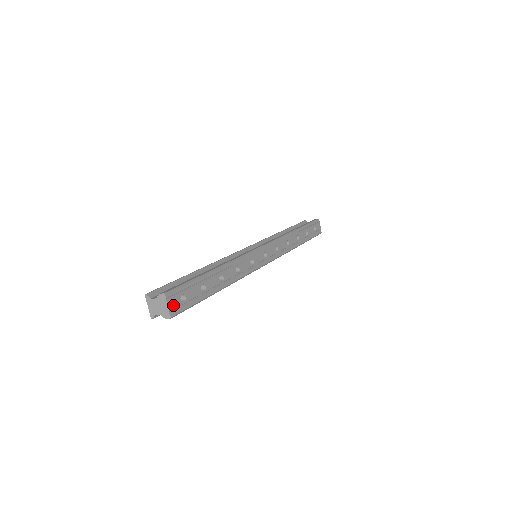
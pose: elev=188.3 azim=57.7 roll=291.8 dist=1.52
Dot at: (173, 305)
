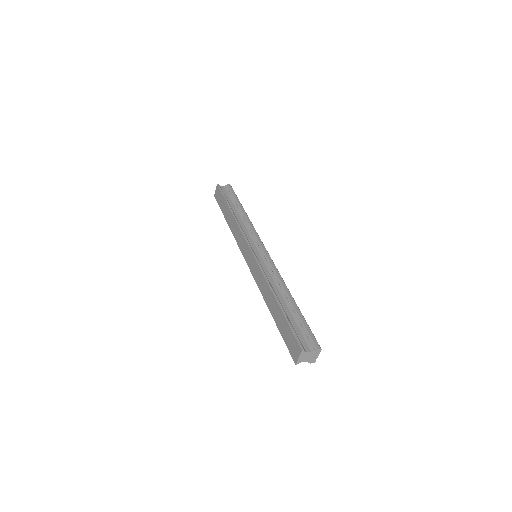
Dot at: occluded
